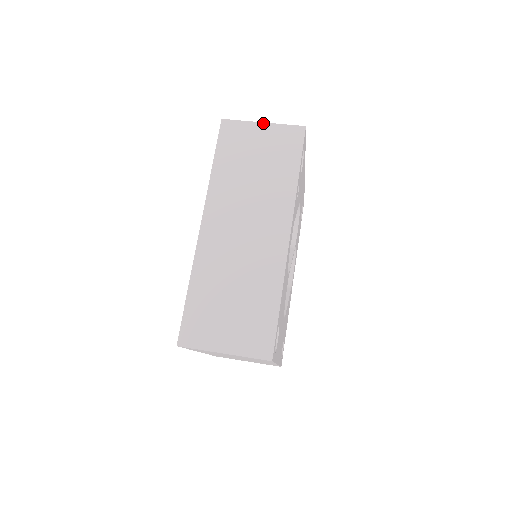
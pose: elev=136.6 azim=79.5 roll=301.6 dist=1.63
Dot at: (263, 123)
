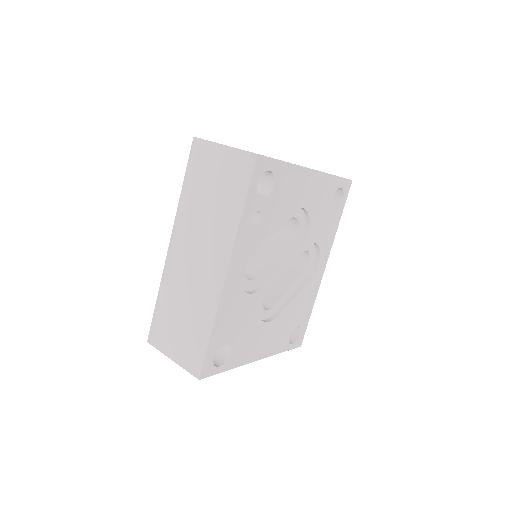
Dot at: (223, 145)
